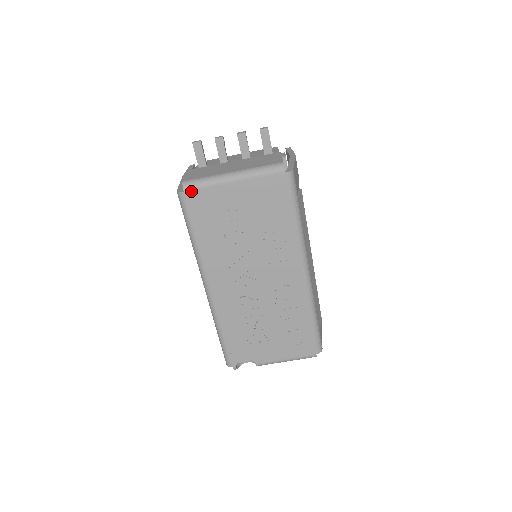
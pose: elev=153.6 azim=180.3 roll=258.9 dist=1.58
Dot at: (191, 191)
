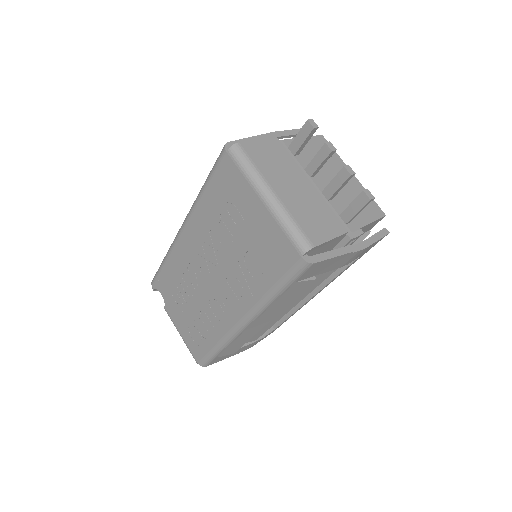
Dot at: (231, 159)
